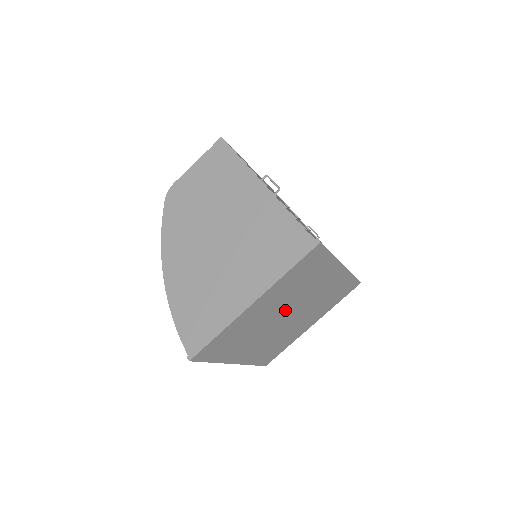
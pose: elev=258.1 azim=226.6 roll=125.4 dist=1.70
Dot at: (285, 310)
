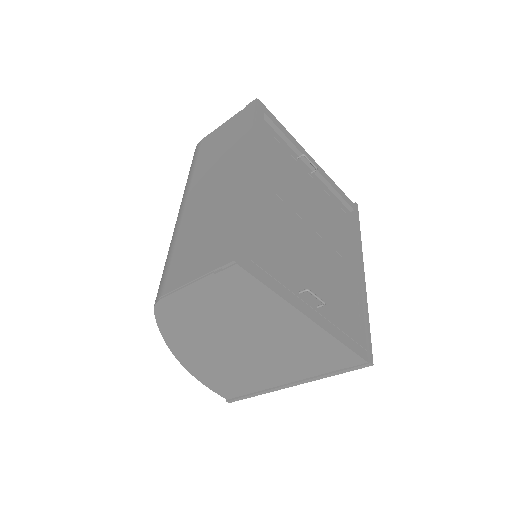
Dot at: occluded
